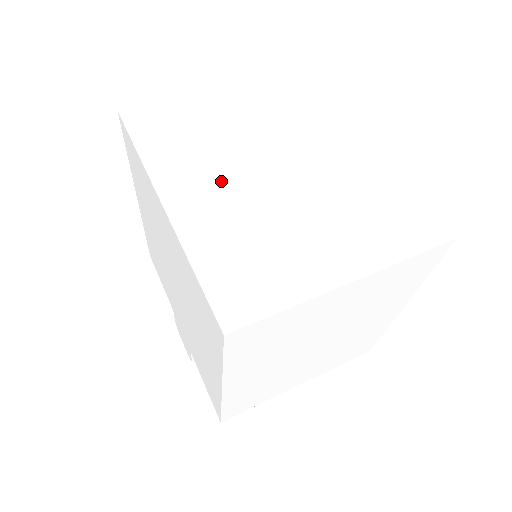
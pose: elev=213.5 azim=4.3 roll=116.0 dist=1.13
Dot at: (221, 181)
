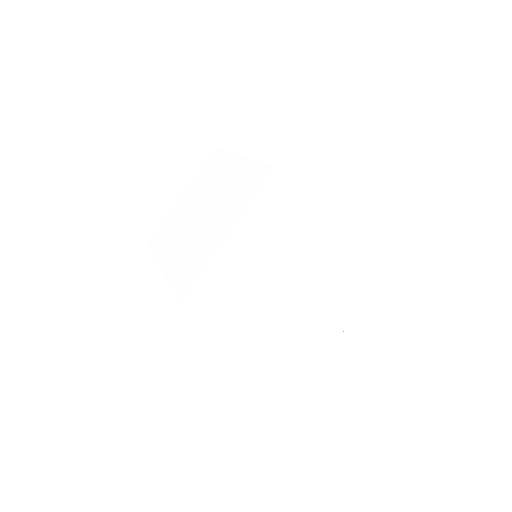
Dot at: (273, 309)
